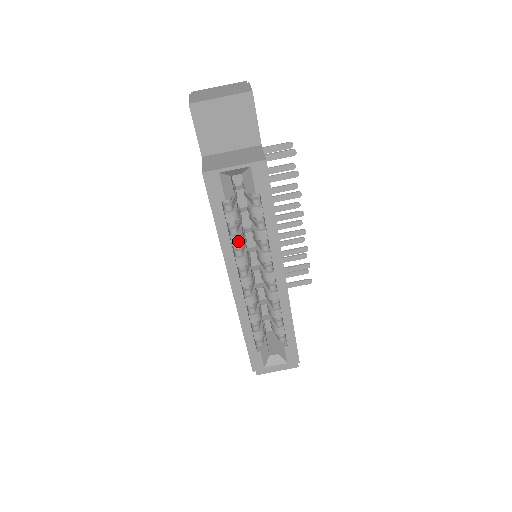
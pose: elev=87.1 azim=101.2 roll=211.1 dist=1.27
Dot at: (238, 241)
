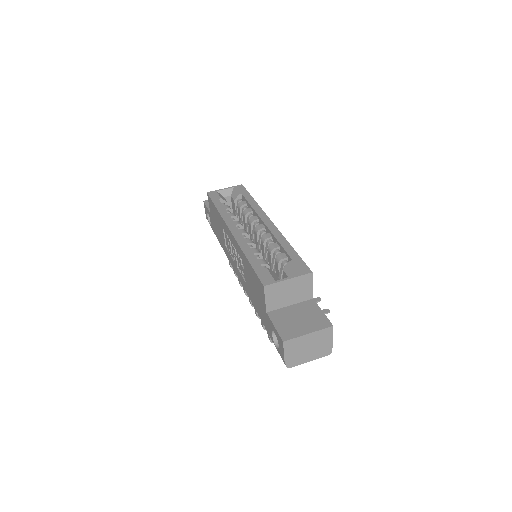
Dot at: (232, 215)
